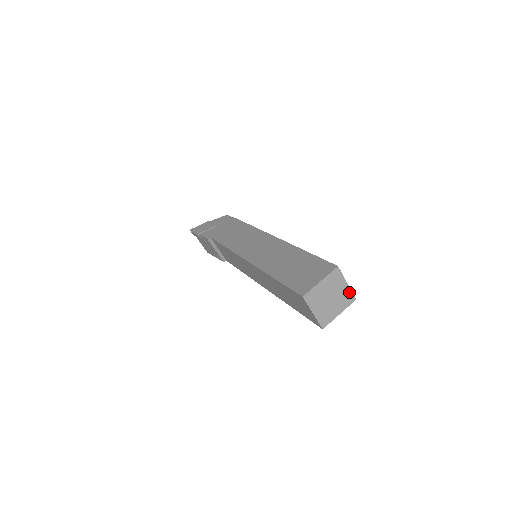
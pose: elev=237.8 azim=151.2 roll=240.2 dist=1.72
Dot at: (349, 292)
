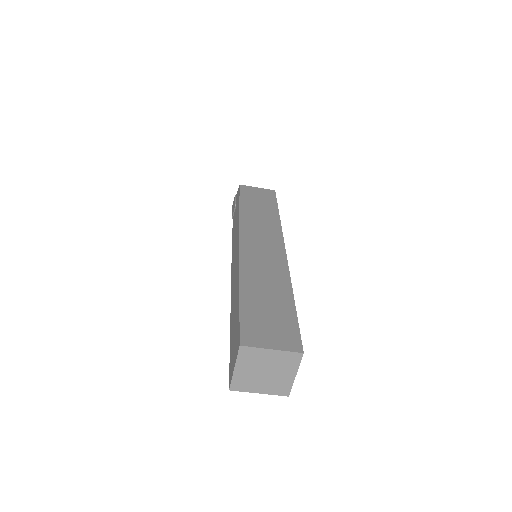
Dot at: (285, 354)
